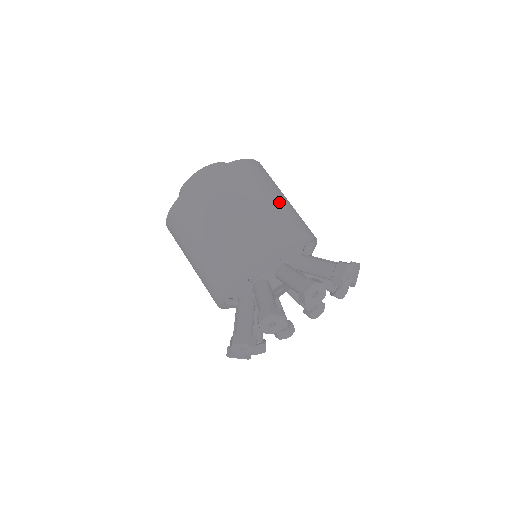
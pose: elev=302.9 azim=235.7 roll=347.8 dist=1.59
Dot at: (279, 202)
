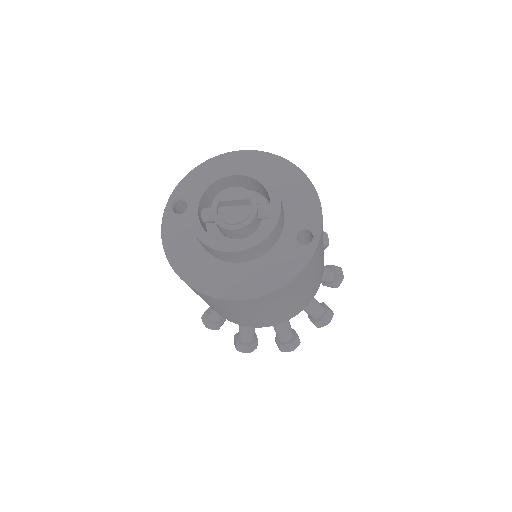
Dot at: (310, 288)
